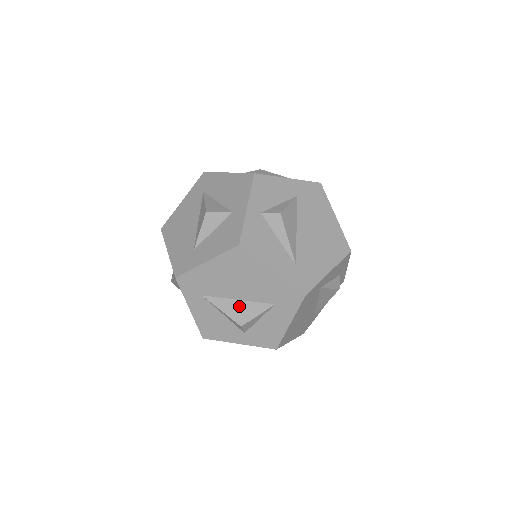
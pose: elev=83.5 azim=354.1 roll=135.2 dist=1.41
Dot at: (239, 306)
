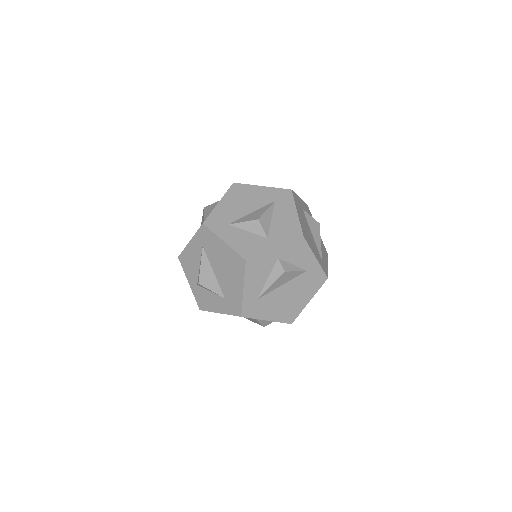
Dot at: (210, 275)
